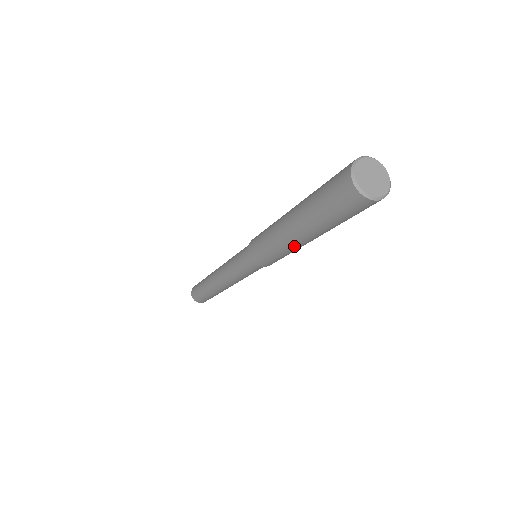
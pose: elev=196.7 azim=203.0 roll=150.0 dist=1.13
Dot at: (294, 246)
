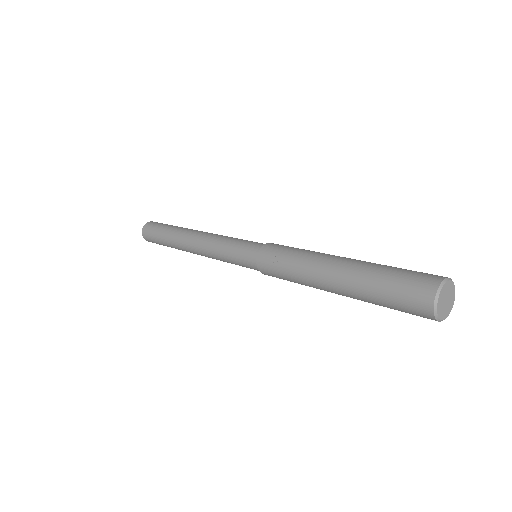
Dot at: occluded
